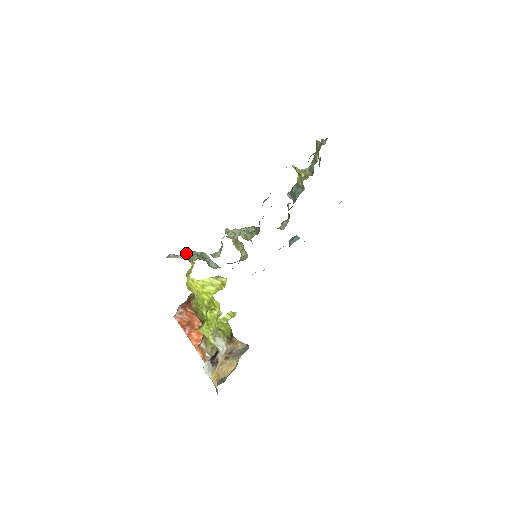
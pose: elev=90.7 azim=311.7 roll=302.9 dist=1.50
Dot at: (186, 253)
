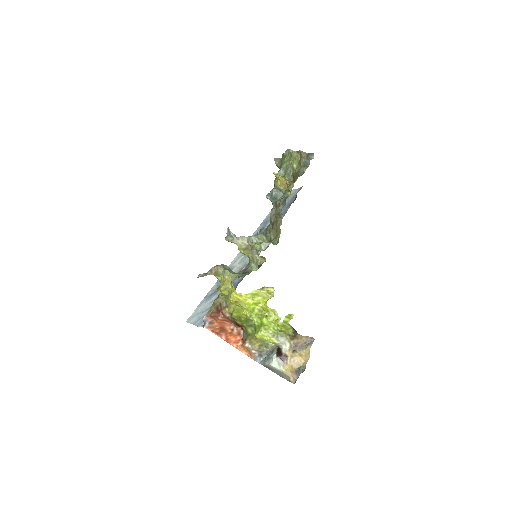
Dot at: (211, 269)
